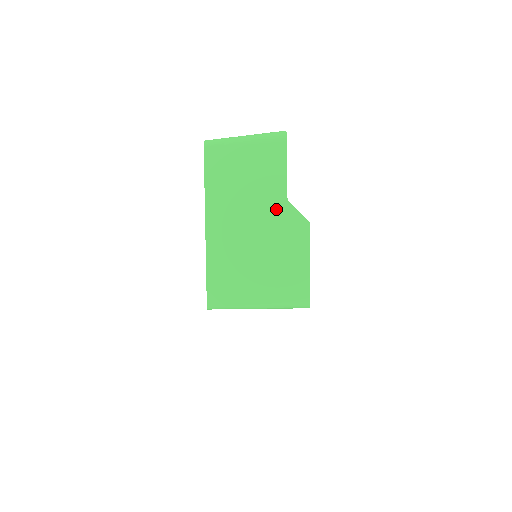
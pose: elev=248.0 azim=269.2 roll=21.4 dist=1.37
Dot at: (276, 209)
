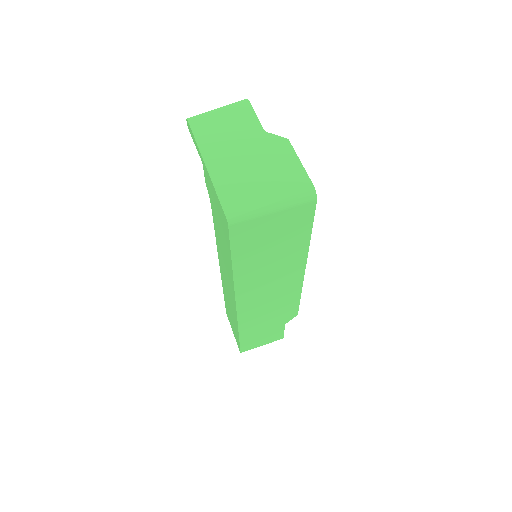
Dot at: (258, 139)
